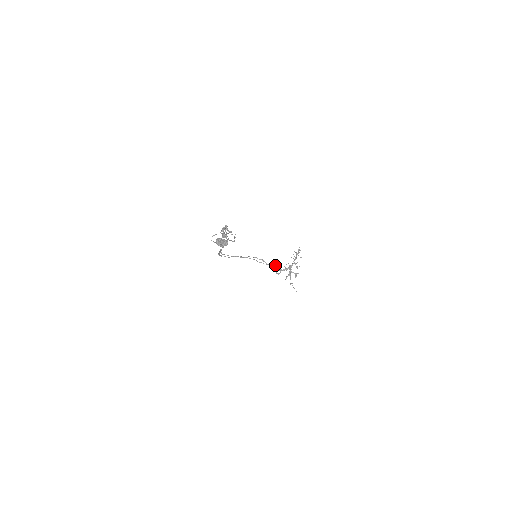
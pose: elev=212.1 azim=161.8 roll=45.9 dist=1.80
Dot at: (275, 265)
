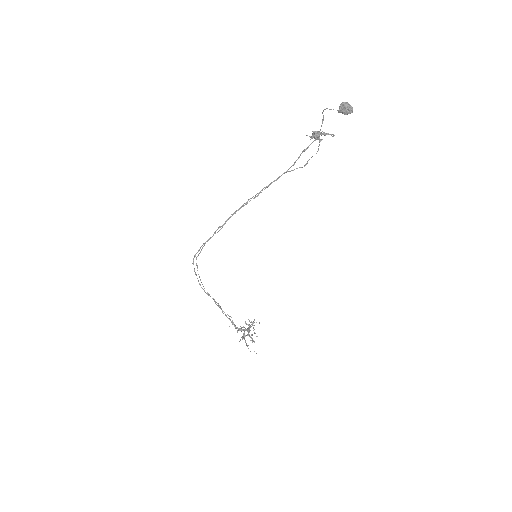
Dot at: occluded
